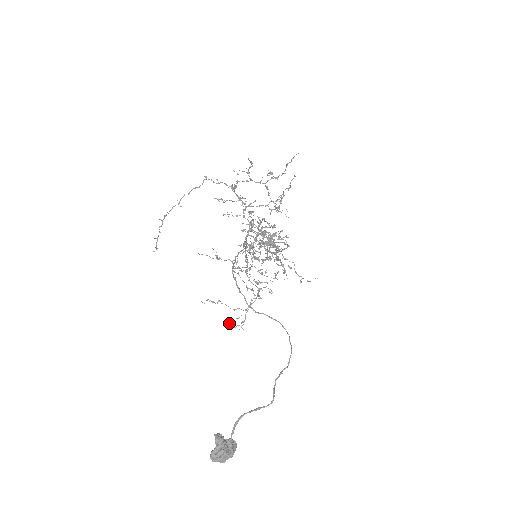
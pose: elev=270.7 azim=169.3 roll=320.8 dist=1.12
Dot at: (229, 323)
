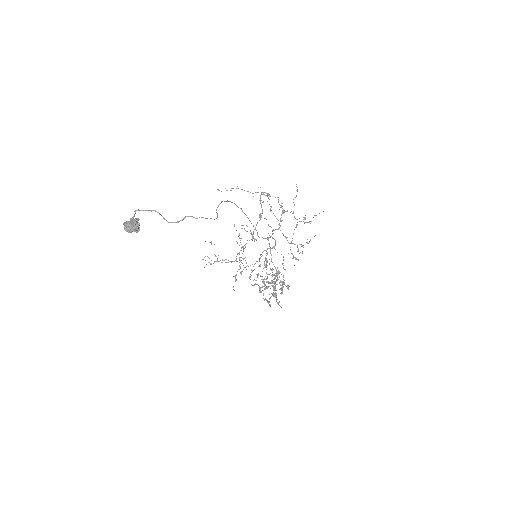
Dot at: occluded
